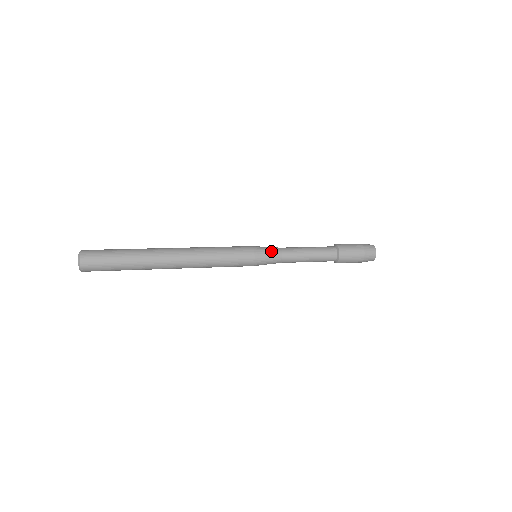
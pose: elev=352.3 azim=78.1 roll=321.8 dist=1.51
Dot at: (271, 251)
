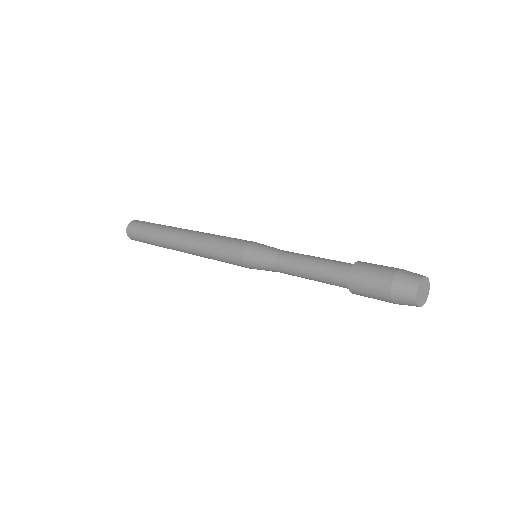
Dot at: (271, 247)
